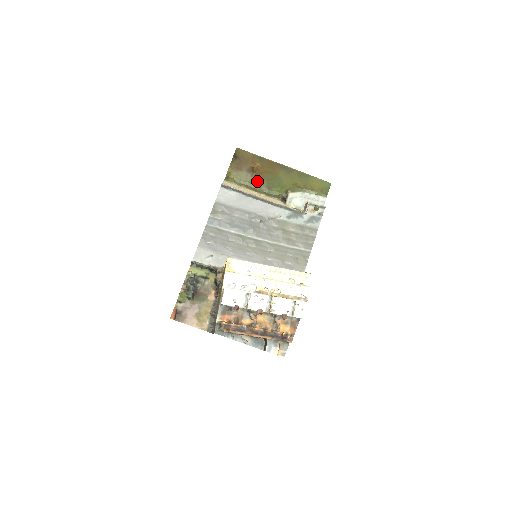
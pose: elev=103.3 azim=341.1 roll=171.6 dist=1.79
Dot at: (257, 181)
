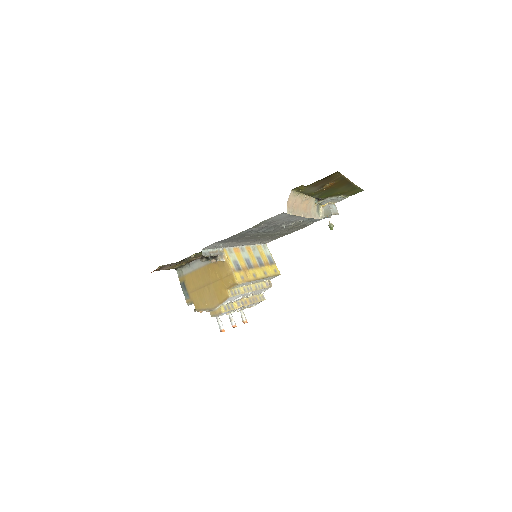
Dot at: (317, 192)
